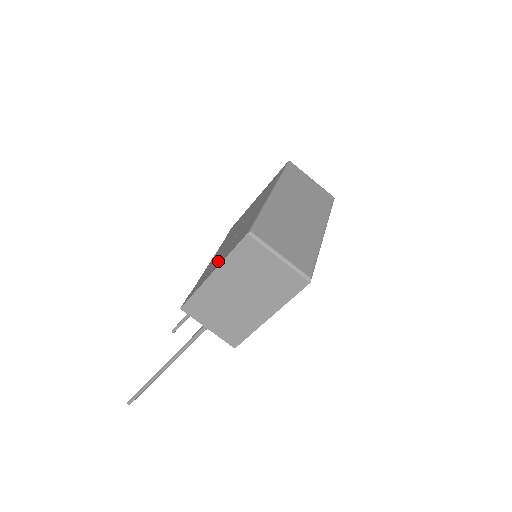
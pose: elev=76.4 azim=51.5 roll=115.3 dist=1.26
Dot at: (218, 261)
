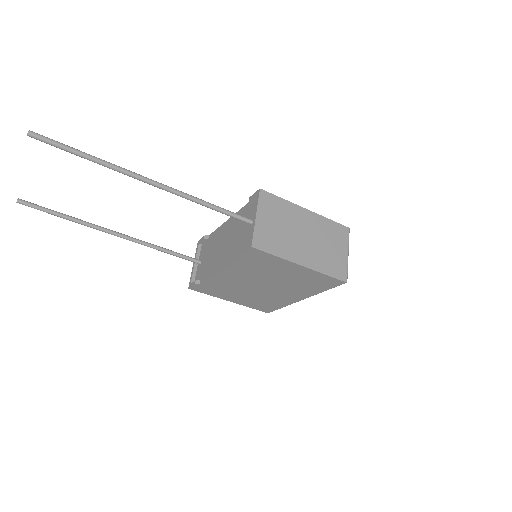
Dot at: occluded
